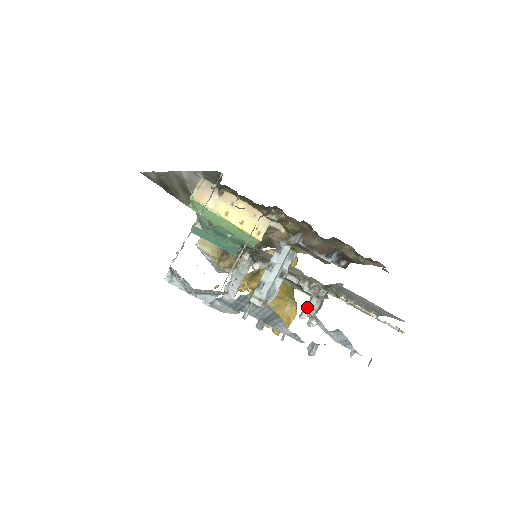
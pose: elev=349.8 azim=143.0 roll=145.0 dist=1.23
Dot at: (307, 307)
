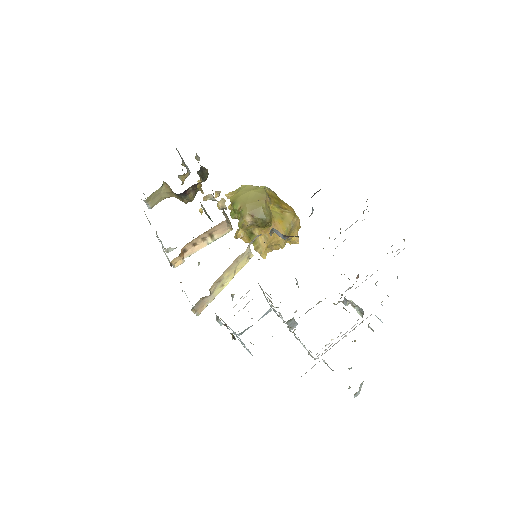
Dot at: (346, 303)
